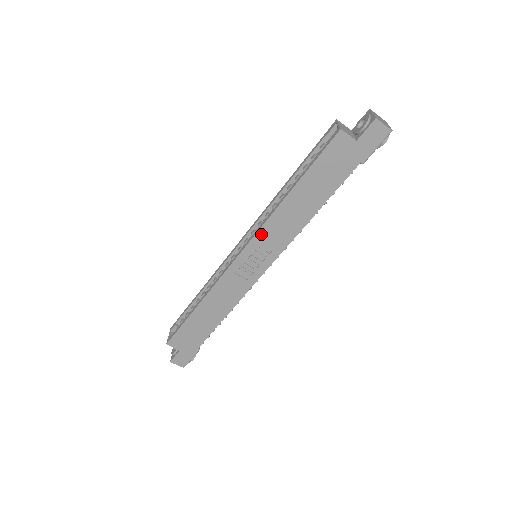
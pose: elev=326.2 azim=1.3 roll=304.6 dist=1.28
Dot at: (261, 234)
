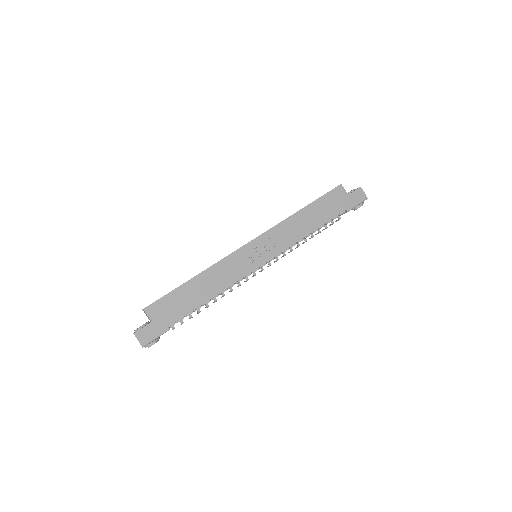
Dot at: (272, 231)
